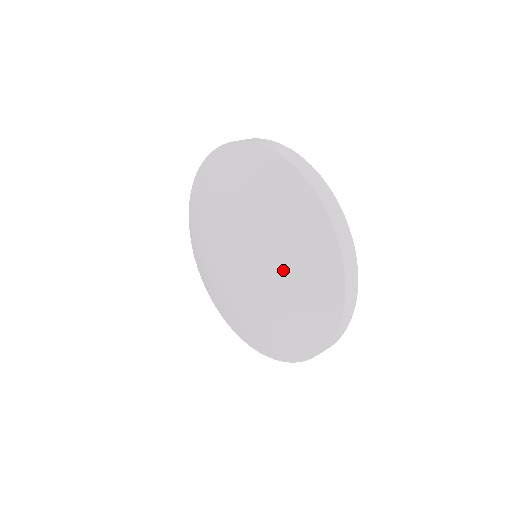
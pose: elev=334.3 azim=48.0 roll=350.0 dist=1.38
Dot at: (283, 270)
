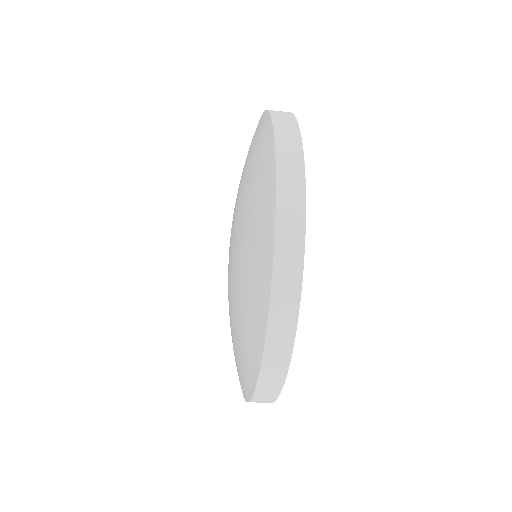
Dot at: (242, 190)
